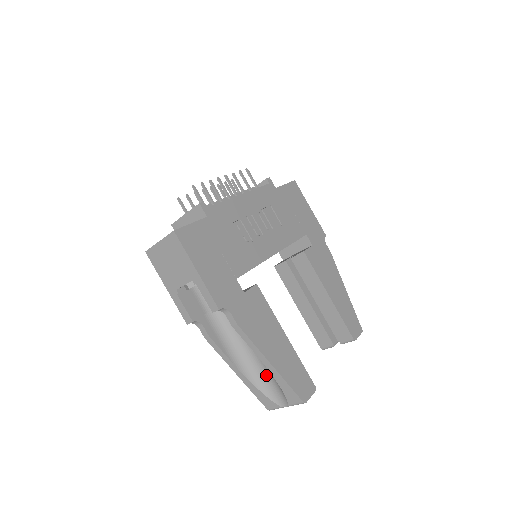
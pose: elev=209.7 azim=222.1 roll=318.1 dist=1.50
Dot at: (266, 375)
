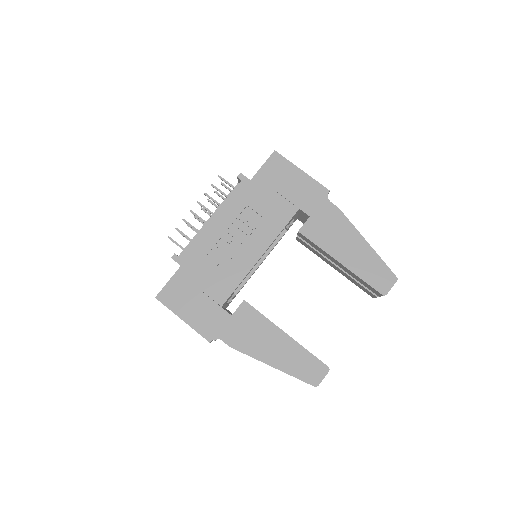
Dot at: occluded
